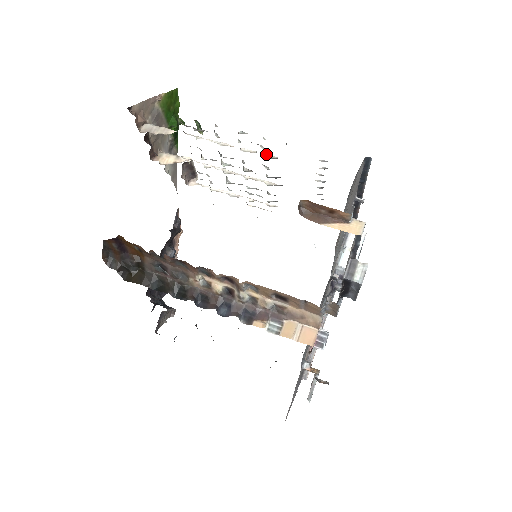
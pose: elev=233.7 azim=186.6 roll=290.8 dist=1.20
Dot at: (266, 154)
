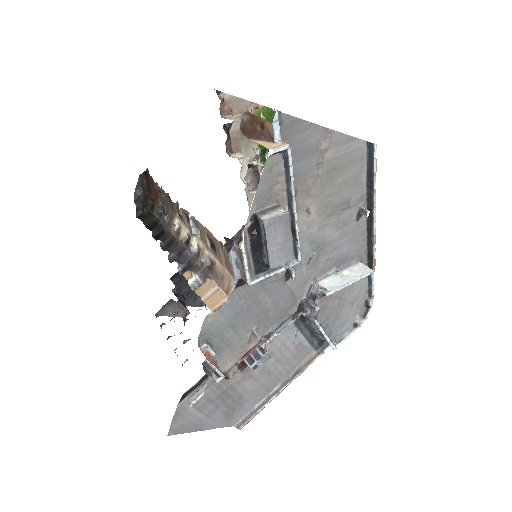
Dot at: occluded
